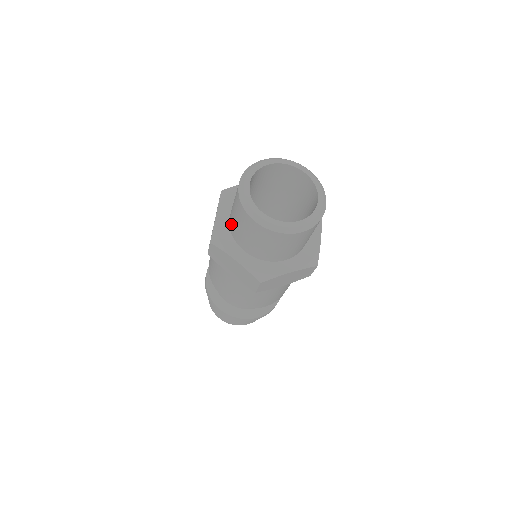
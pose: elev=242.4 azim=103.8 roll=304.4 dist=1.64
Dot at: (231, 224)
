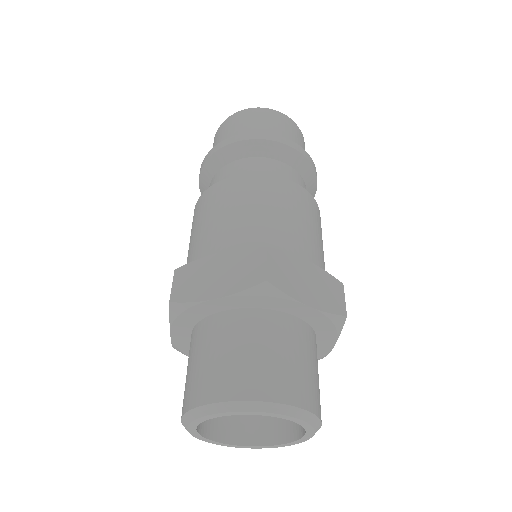
Dot at: (205, 330)
